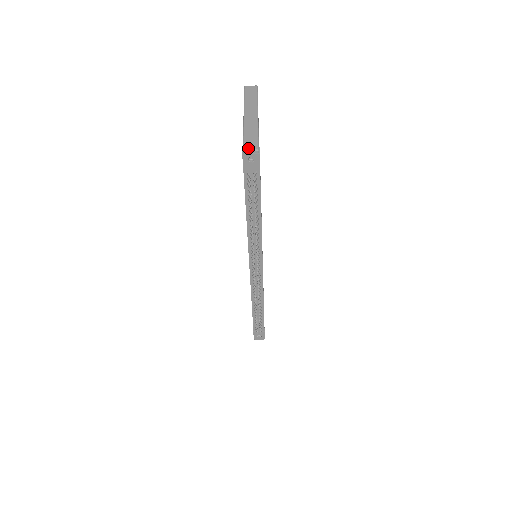
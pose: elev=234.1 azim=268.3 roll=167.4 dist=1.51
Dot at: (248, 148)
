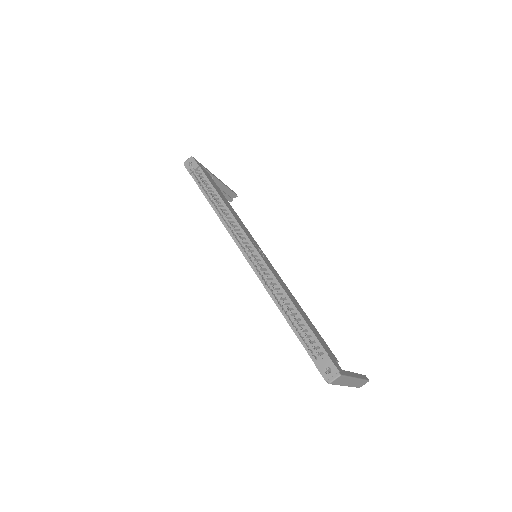
Dot at: (187, 161)
